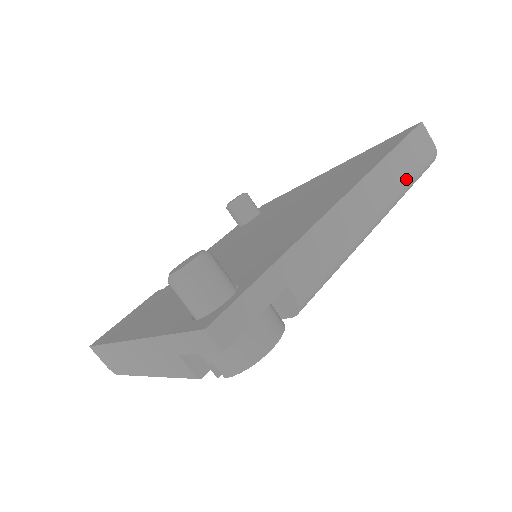
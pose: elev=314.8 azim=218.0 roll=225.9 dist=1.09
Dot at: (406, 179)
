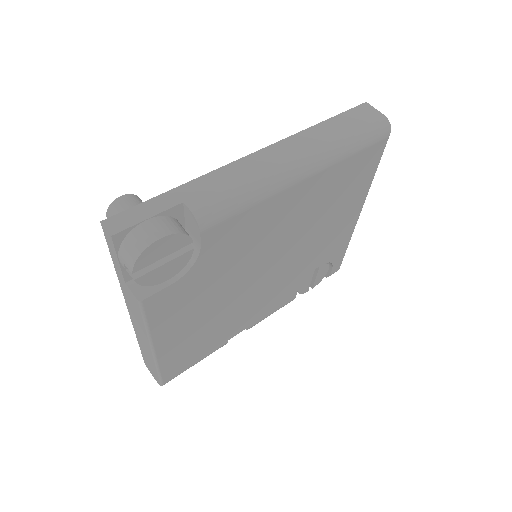
Dot at: (340, 138)
